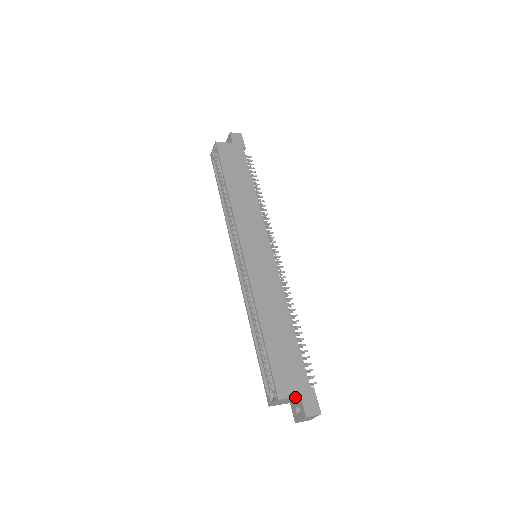
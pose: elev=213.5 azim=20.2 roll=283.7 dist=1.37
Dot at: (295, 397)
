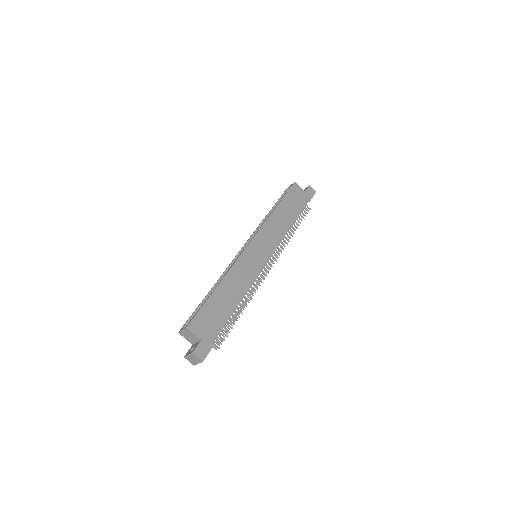
Dot at: (198, 337)
